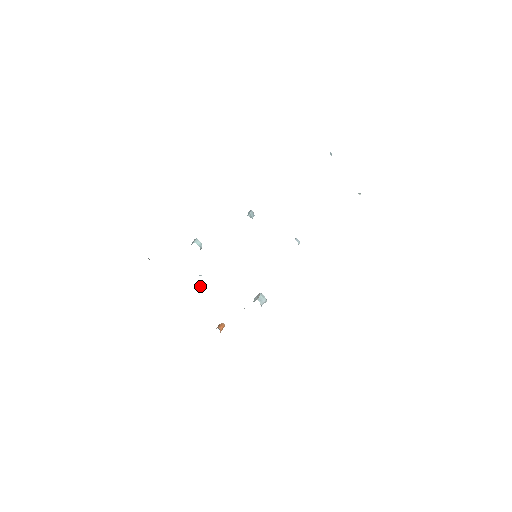
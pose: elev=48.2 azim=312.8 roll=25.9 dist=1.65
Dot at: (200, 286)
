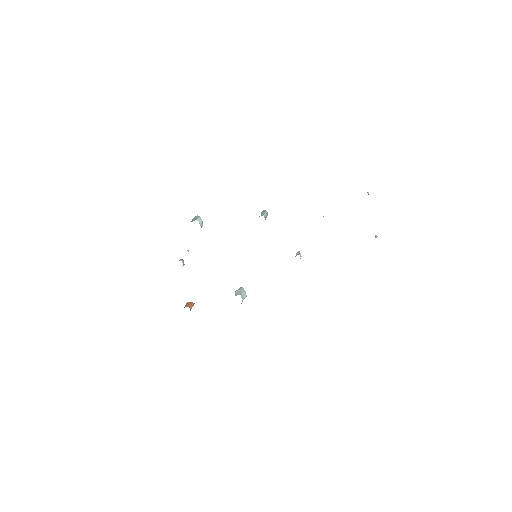
Dot at: (183, 260)
